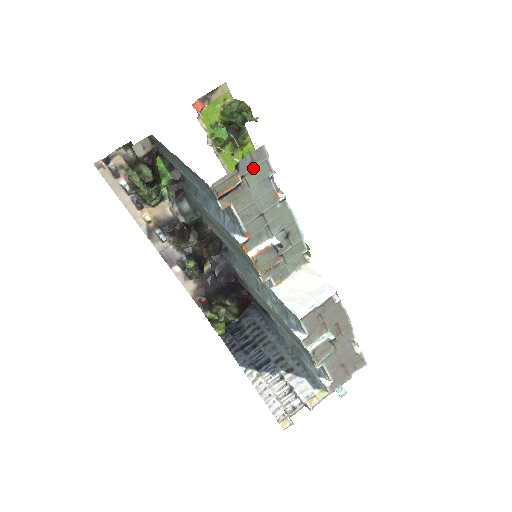
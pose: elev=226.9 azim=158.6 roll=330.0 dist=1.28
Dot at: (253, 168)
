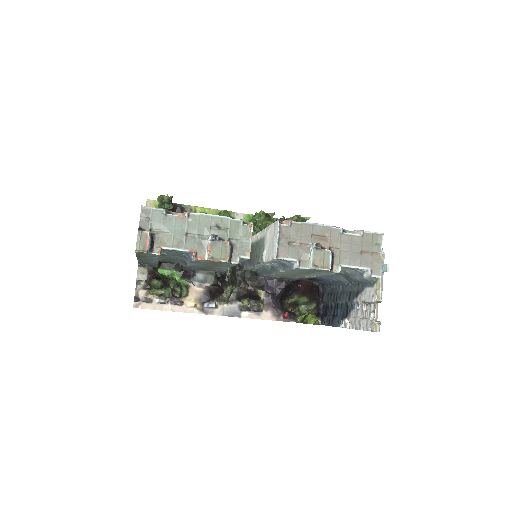
Dot at: (151, 220)
